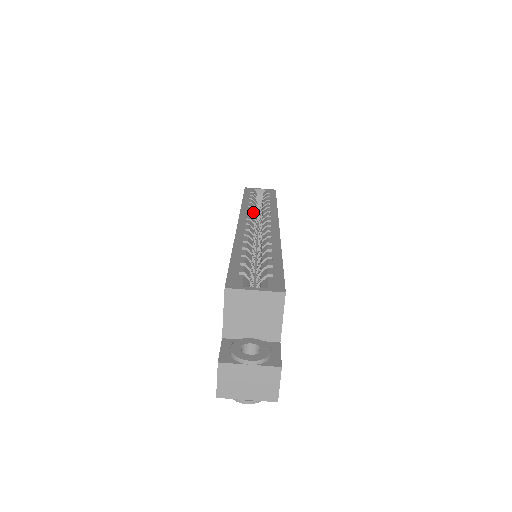
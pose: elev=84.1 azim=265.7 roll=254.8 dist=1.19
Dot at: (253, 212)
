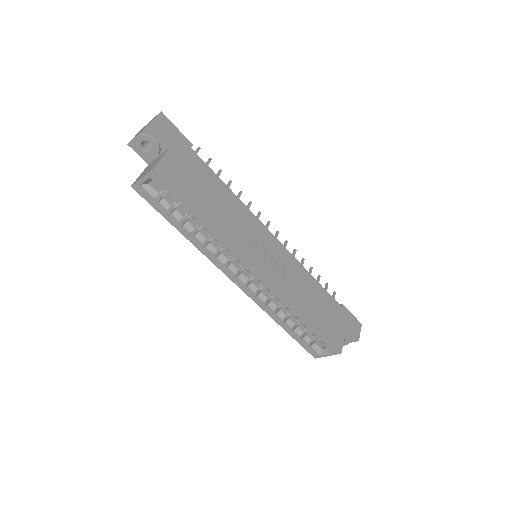
Dot at: occluded
